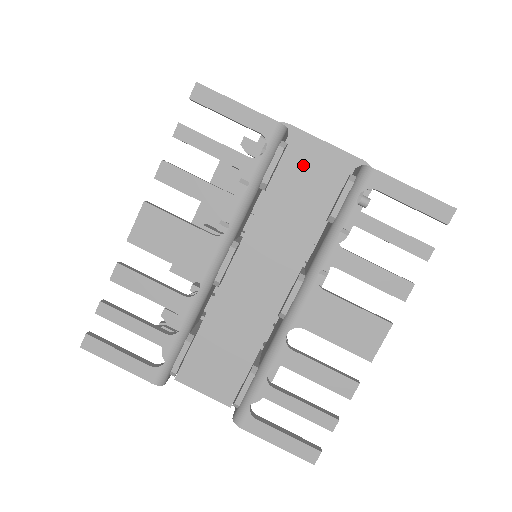
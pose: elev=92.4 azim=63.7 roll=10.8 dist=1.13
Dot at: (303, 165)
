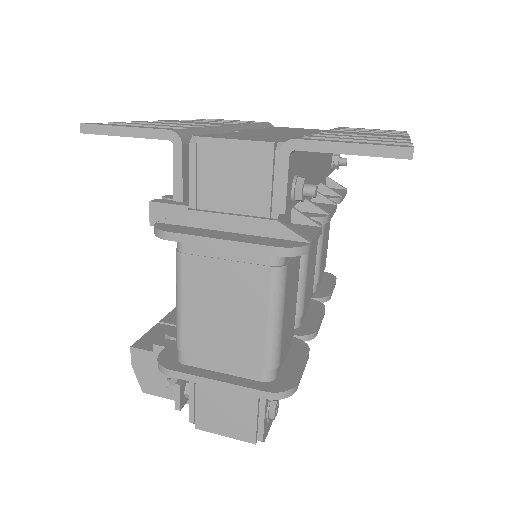
Dot at: (291, 128)
